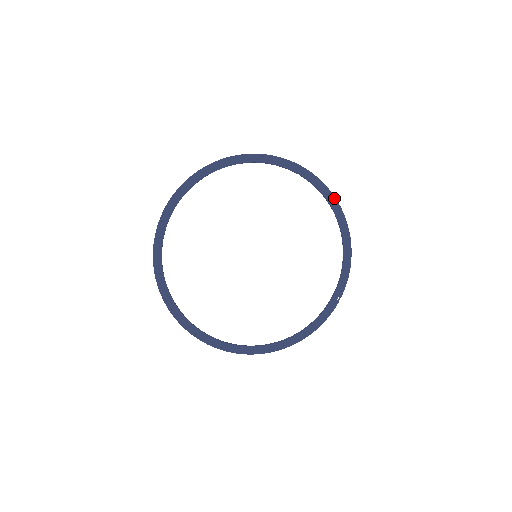
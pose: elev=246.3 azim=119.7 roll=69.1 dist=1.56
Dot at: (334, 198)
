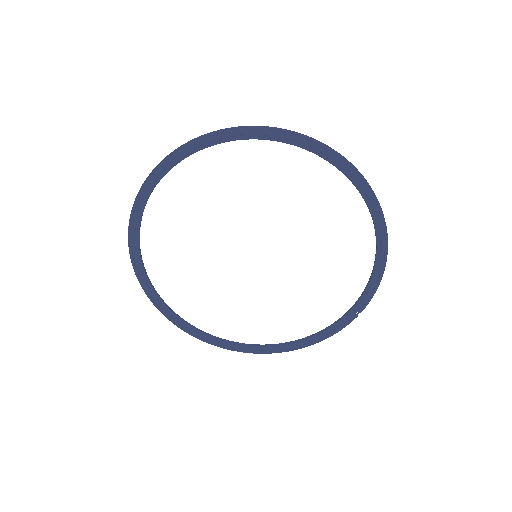
Dot at: (374, 196)
